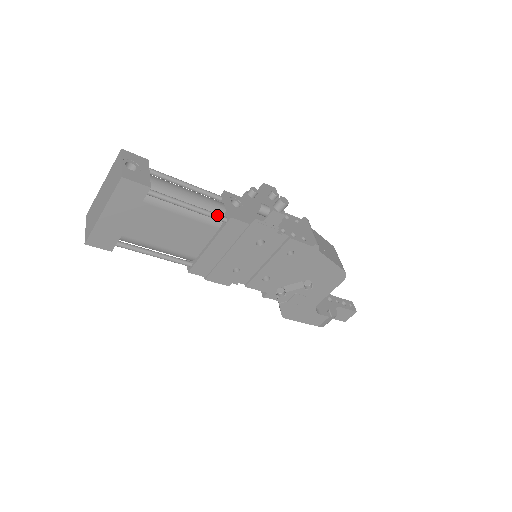
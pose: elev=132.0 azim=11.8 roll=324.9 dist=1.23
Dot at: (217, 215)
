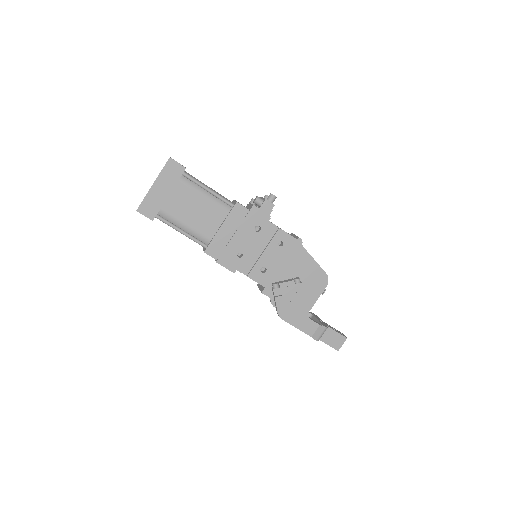
Dot at: (227, 200)
